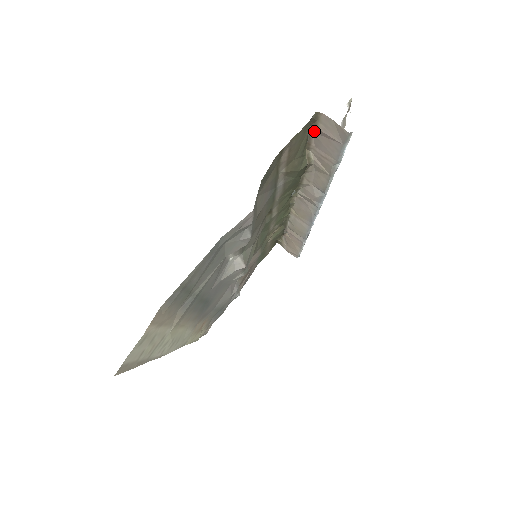
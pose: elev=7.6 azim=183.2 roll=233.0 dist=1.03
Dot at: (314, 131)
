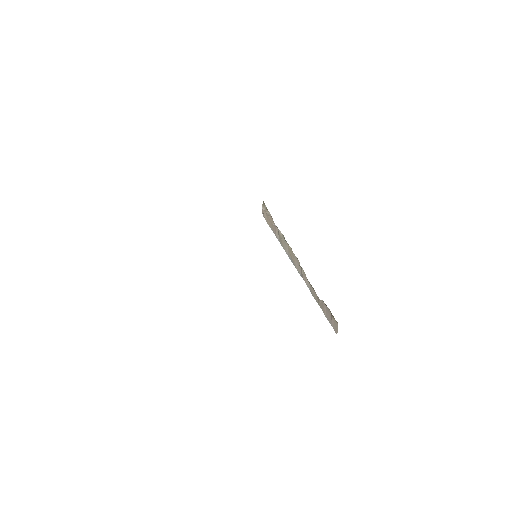
Dot at: occluded
